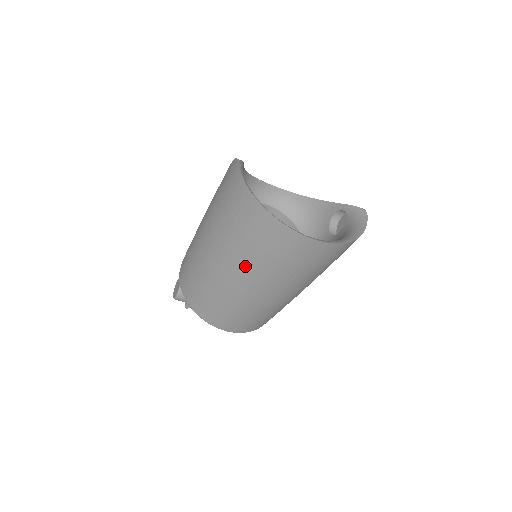
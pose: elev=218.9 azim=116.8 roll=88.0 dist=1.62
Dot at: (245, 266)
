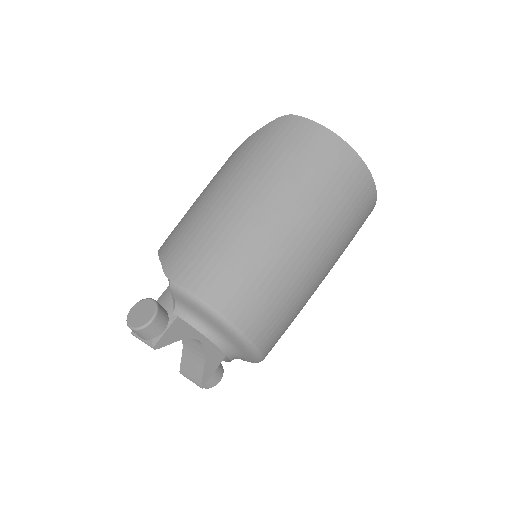
Dot at: (317, 213)
